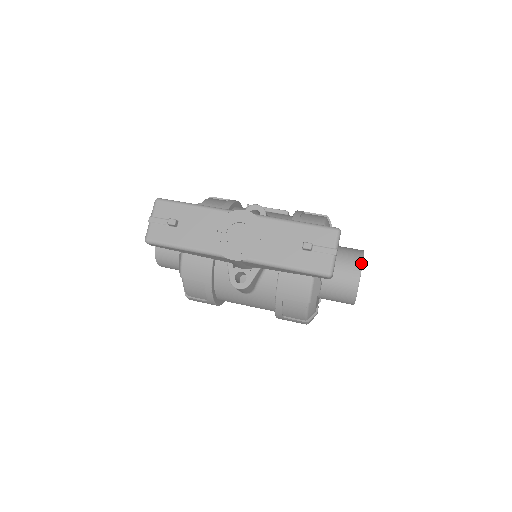
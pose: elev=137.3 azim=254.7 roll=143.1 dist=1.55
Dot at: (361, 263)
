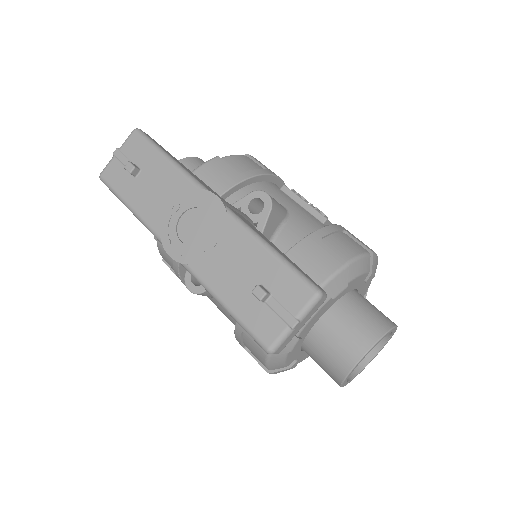
Dot at: (372, 344)
